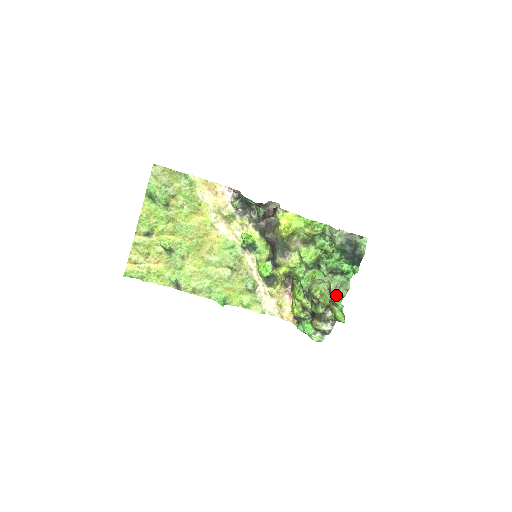
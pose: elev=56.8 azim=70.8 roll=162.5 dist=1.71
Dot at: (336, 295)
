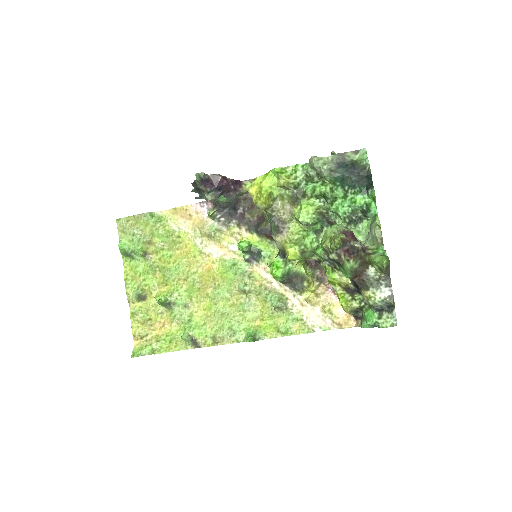
Dot at: (371, 244)
